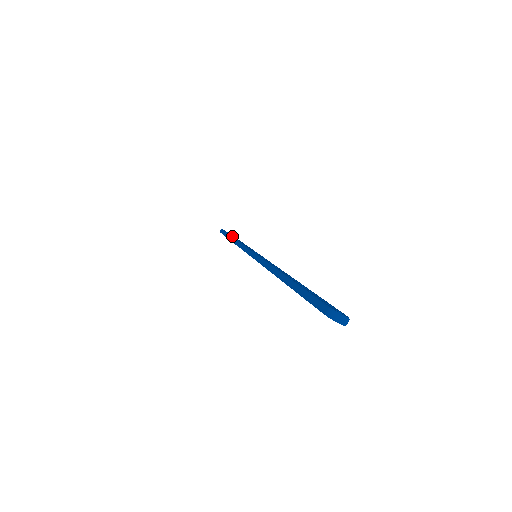
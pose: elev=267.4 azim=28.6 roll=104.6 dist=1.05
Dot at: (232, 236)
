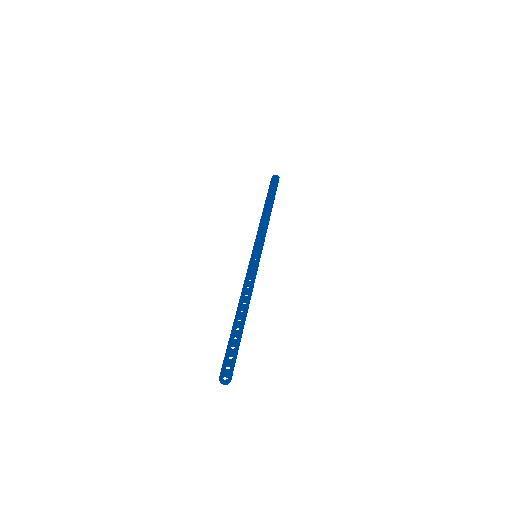
Dot at: (267, 202)
